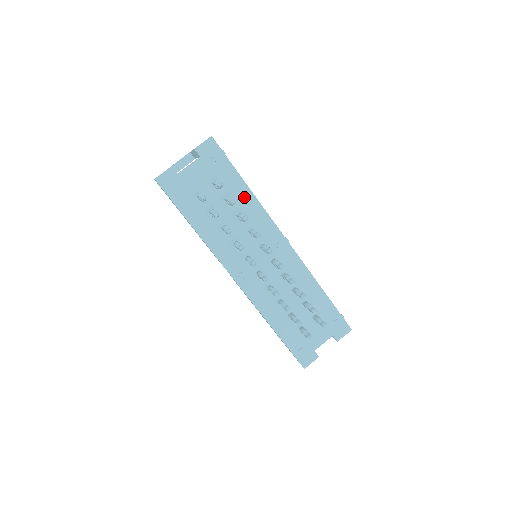
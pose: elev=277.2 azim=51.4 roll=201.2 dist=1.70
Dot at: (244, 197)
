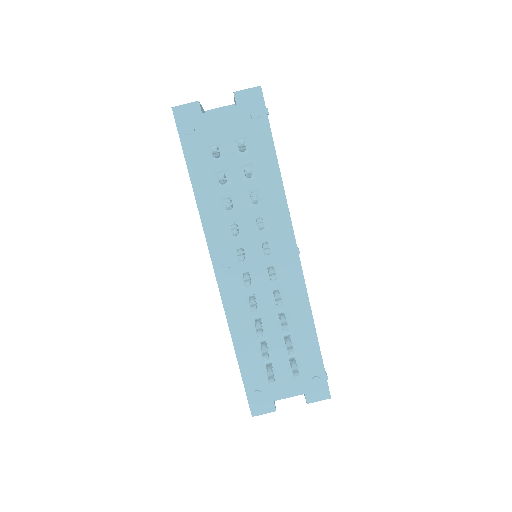
Dot at: (268, 176)
